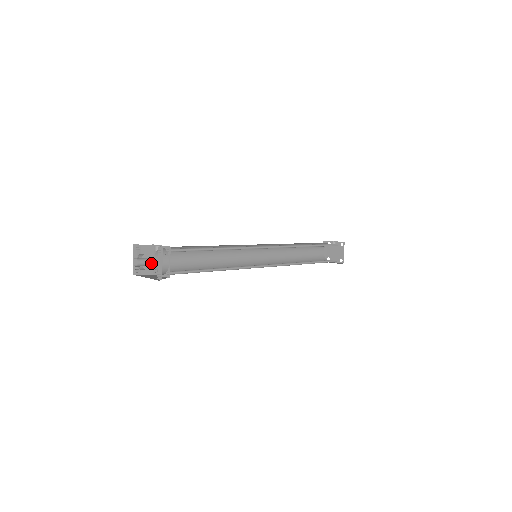
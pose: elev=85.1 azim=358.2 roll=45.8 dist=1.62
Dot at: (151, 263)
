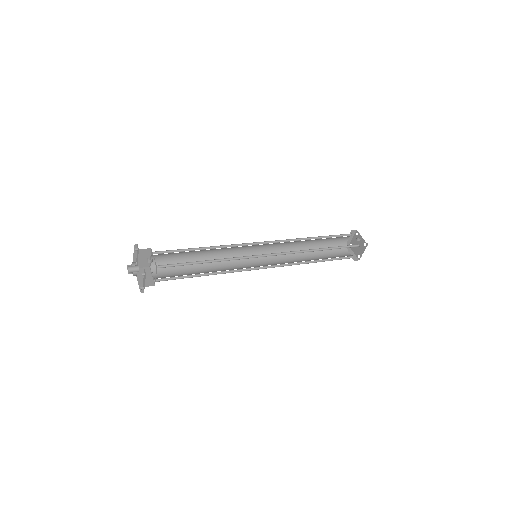
Dot at: occluded
